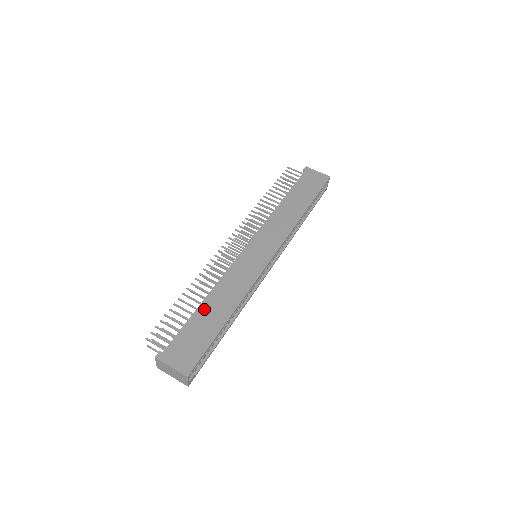
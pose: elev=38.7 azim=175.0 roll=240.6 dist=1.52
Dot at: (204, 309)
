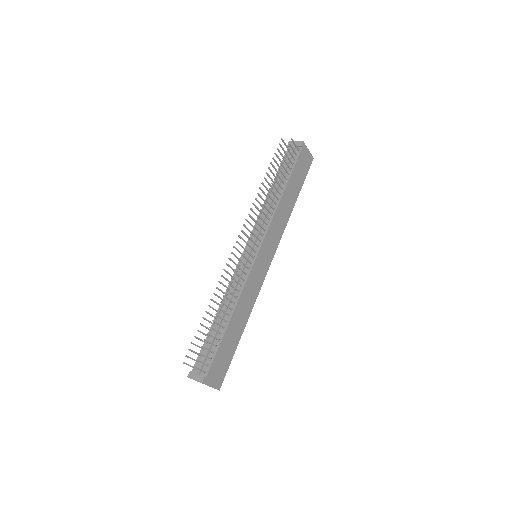
Dot at: (230, 329)
